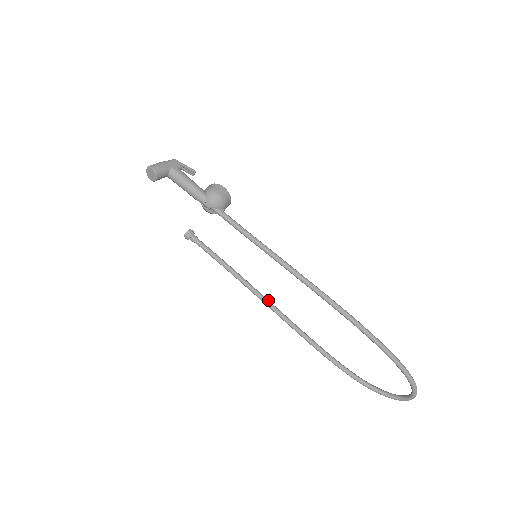
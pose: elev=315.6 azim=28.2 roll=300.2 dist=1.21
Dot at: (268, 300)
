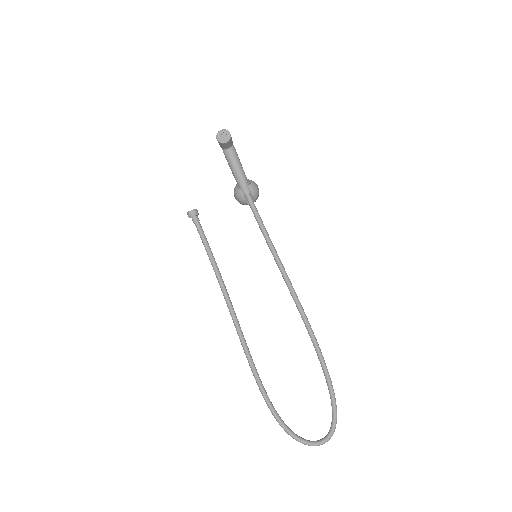
Dot at: (233, 308)
